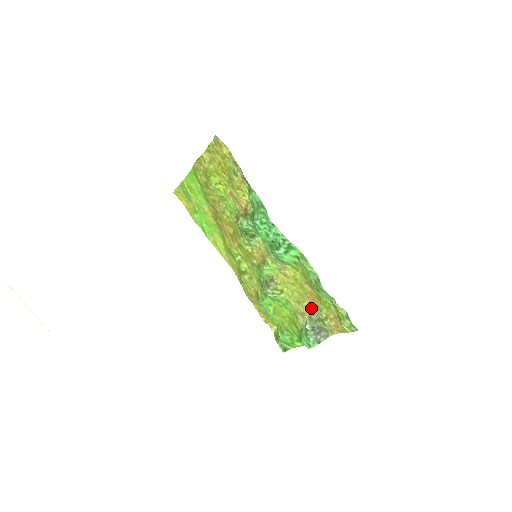
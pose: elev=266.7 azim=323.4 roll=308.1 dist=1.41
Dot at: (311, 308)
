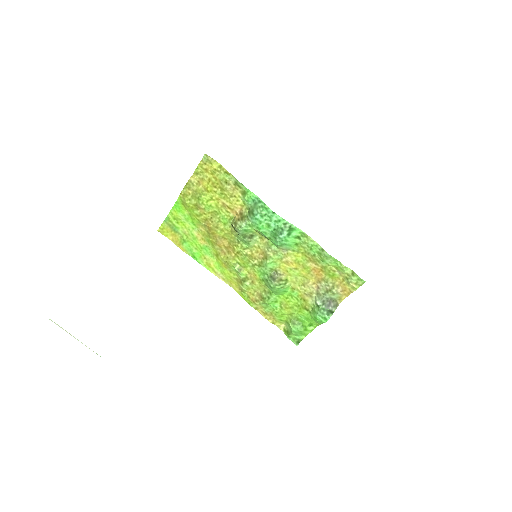
Dot at: (317, 285)
